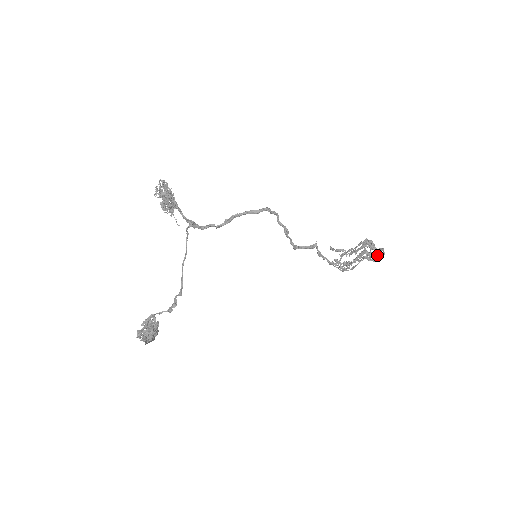
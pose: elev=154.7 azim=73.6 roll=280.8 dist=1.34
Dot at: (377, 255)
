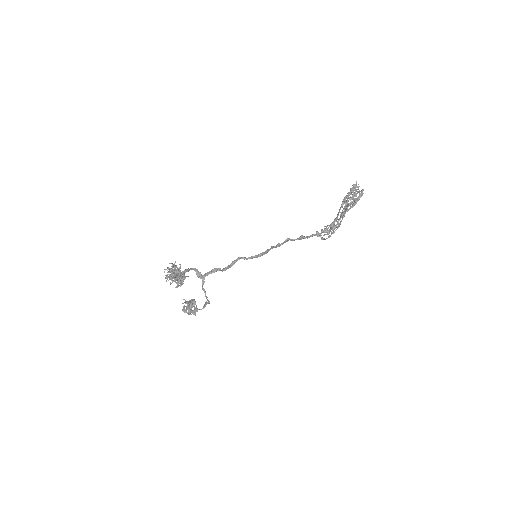
Dot at: occluded
